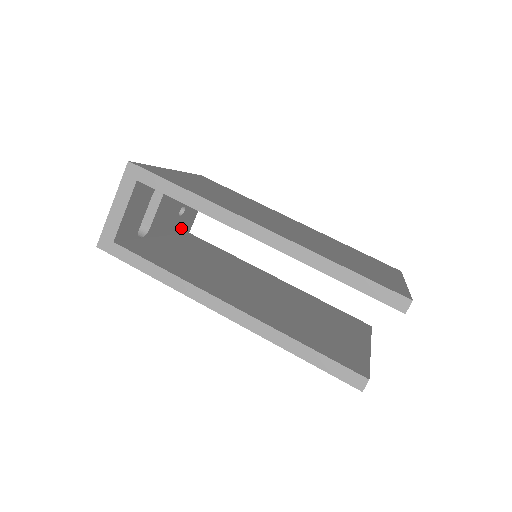
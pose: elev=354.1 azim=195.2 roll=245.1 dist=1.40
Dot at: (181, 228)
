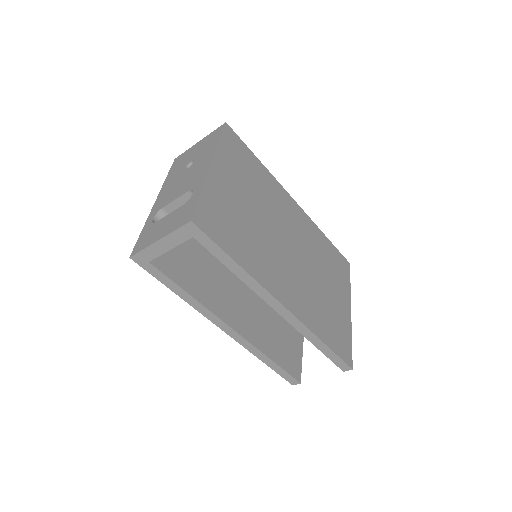
Dot at: occluded
